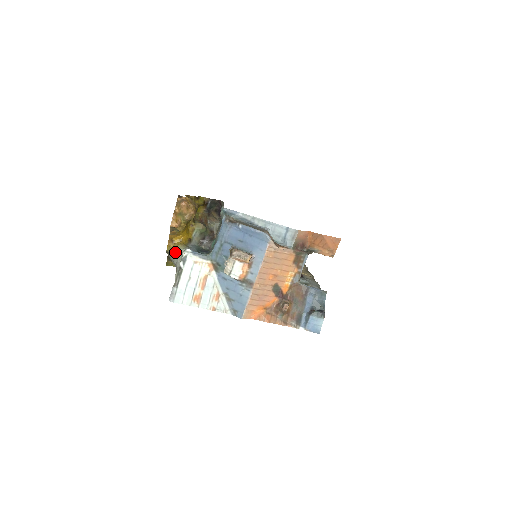
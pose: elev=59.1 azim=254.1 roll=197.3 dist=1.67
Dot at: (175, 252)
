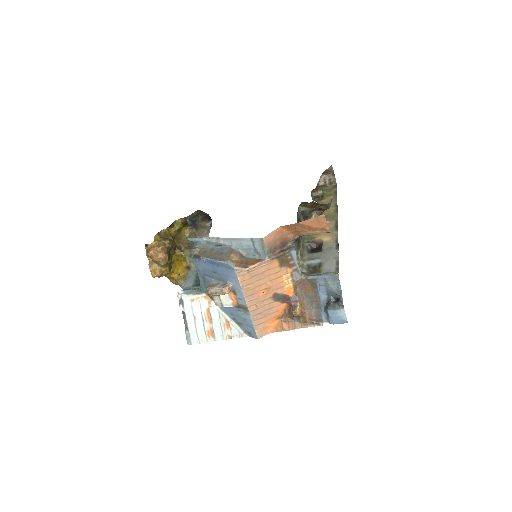
Dot at: (180, 286)
